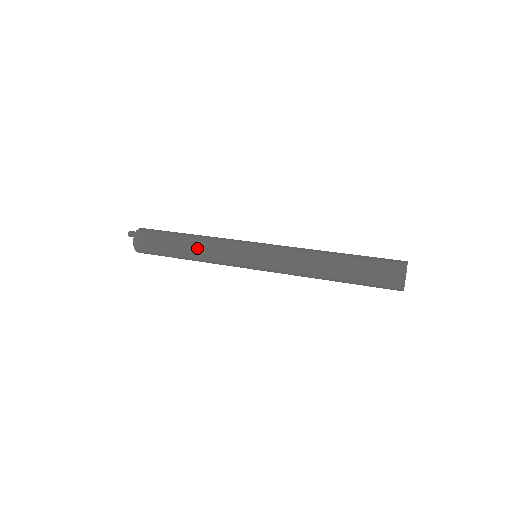
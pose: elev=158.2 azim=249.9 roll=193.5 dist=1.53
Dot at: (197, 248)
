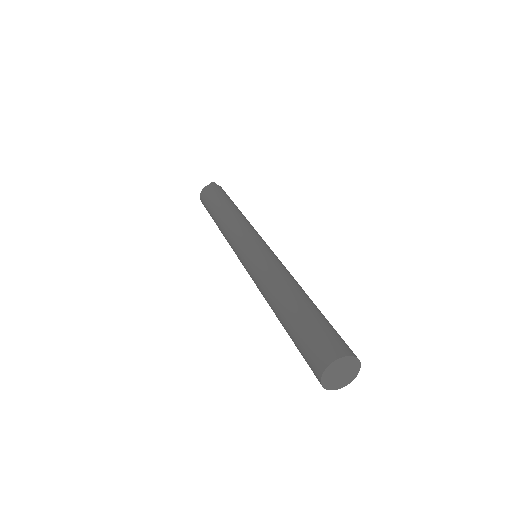
Dot at: (231, 214)
